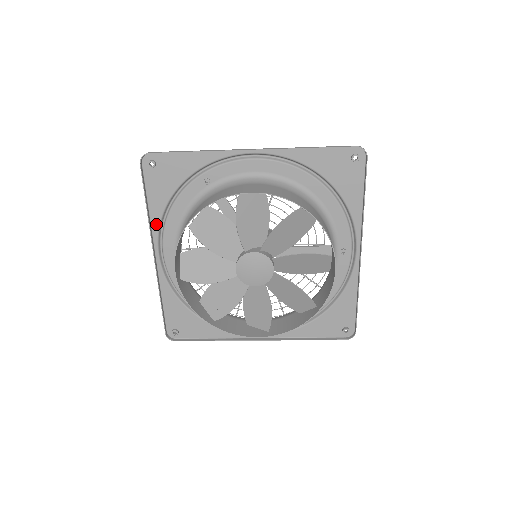
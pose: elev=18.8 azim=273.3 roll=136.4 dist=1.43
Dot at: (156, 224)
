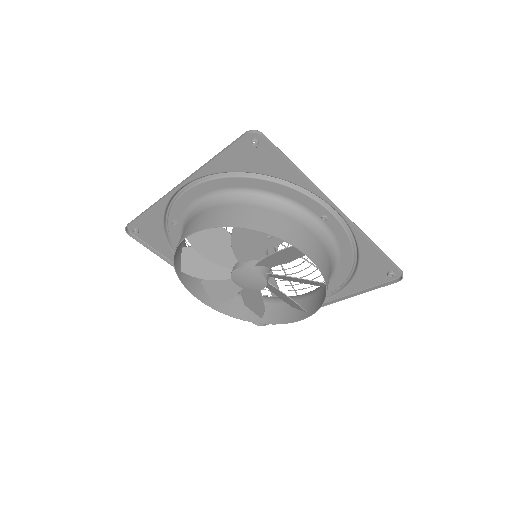
Dot at: occluded
